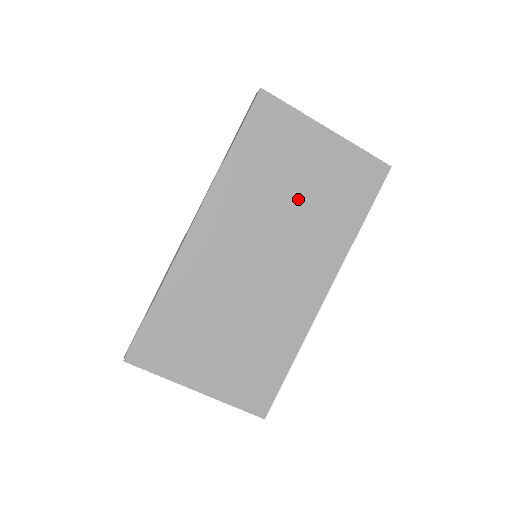
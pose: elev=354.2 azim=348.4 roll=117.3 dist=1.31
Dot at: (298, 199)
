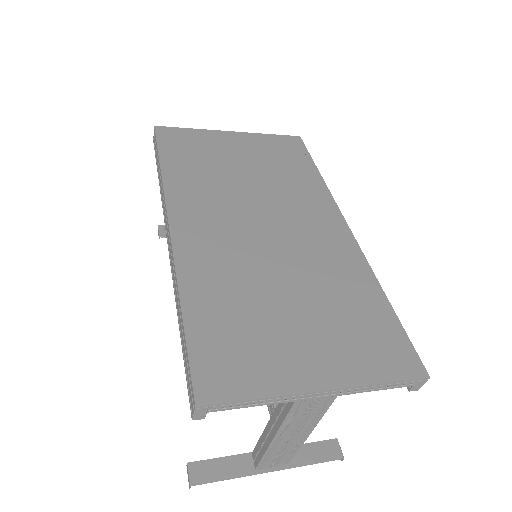
Dot at: (251, 176)
